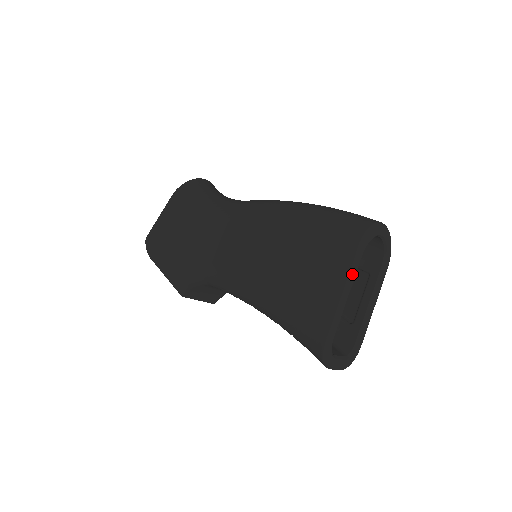
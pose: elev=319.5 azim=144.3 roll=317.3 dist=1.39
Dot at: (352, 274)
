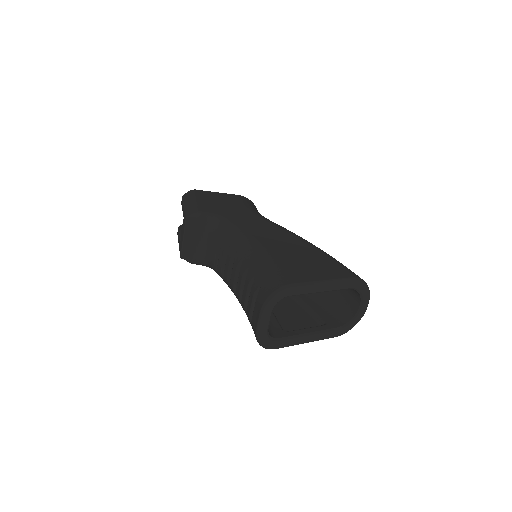
Dot at: (339, 284)
